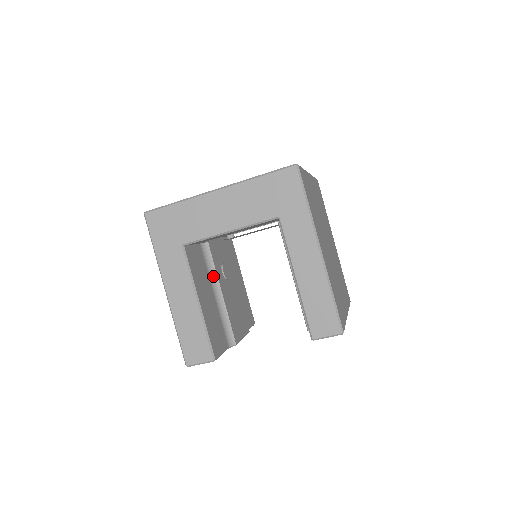
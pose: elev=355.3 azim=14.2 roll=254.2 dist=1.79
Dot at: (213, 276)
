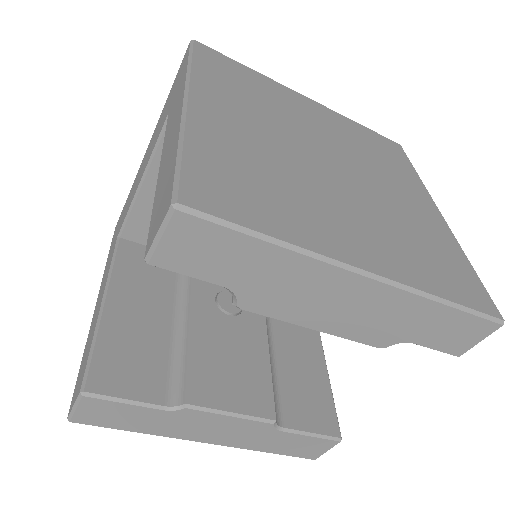
Dot at: (185, 295)
